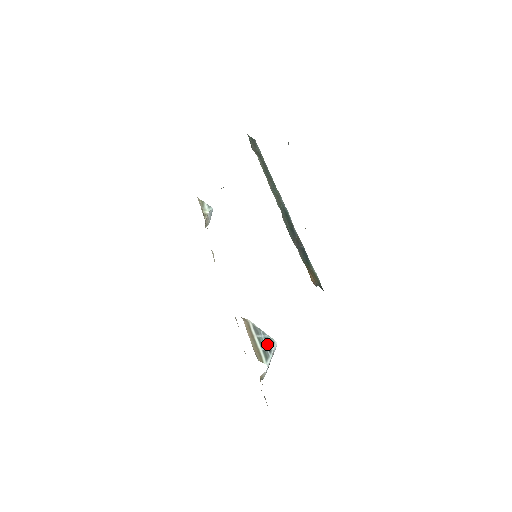
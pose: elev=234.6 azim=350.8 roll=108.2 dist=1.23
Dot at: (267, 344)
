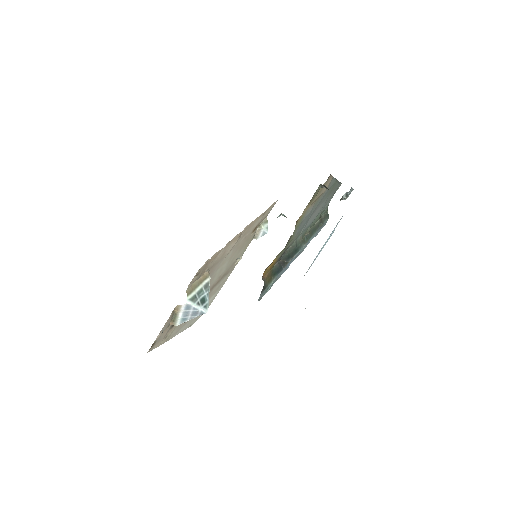
Dot at: (202, 300)
